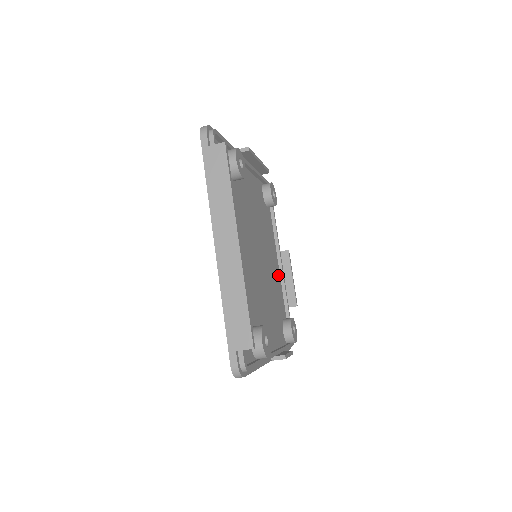
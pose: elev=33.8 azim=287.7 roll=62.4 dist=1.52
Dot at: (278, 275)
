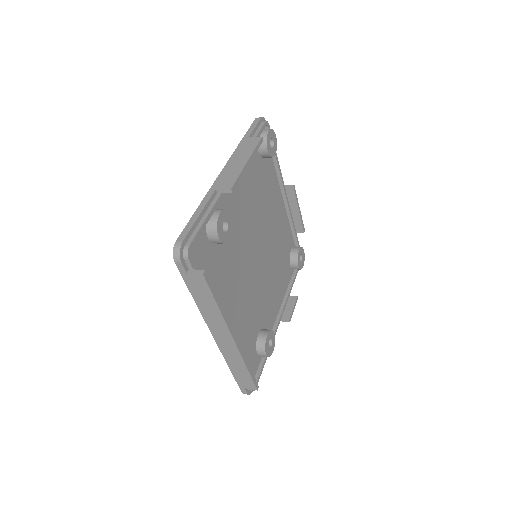
Dot at: (283, 214)
